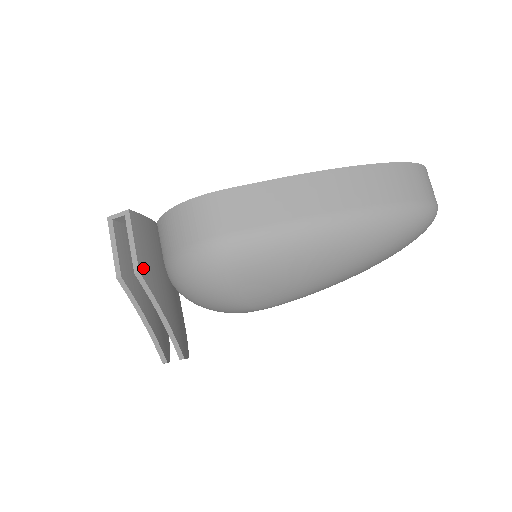
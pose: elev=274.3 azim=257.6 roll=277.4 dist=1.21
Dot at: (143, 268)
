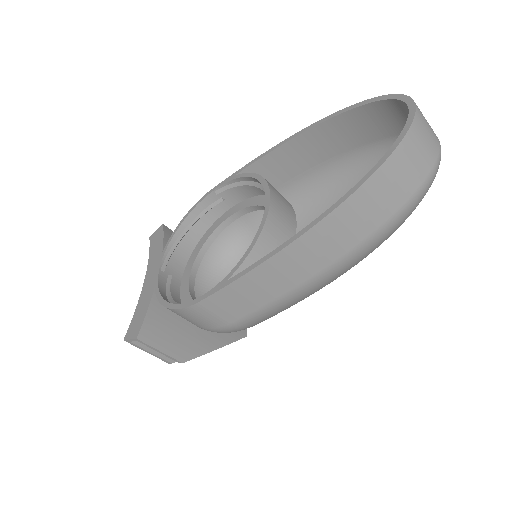
Dot at: (182, 355)
